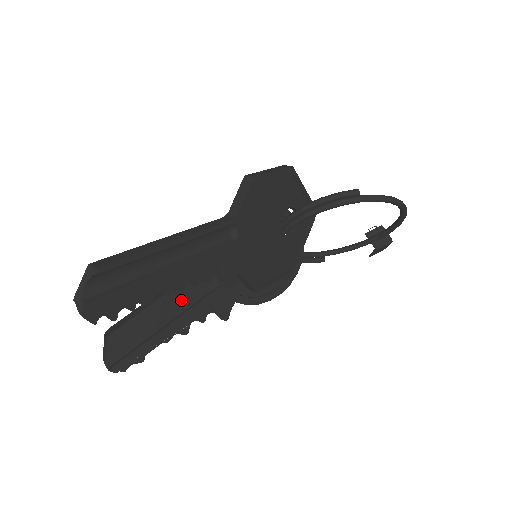
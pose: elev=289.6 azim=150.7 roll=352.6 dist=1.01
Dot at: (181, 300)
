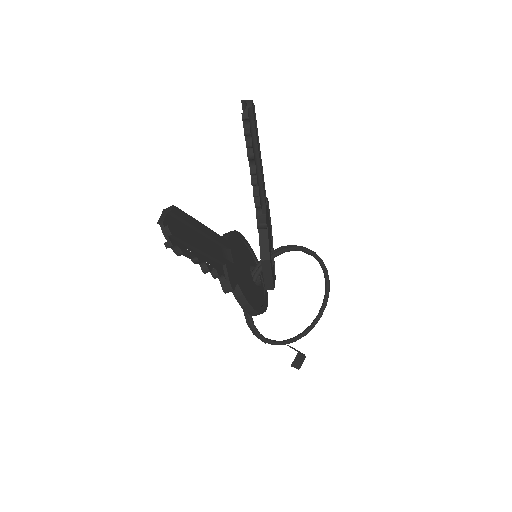
Dot at: (210, 244)
